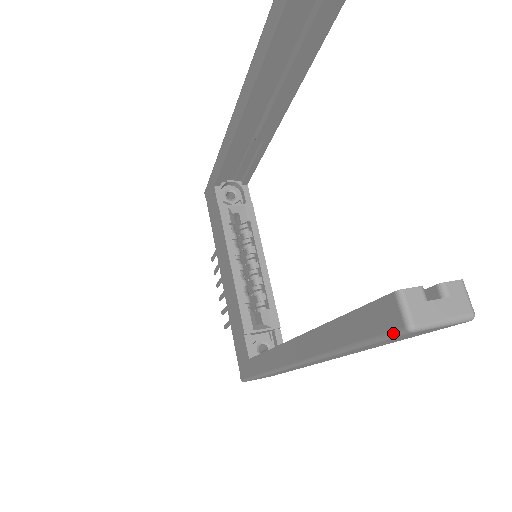
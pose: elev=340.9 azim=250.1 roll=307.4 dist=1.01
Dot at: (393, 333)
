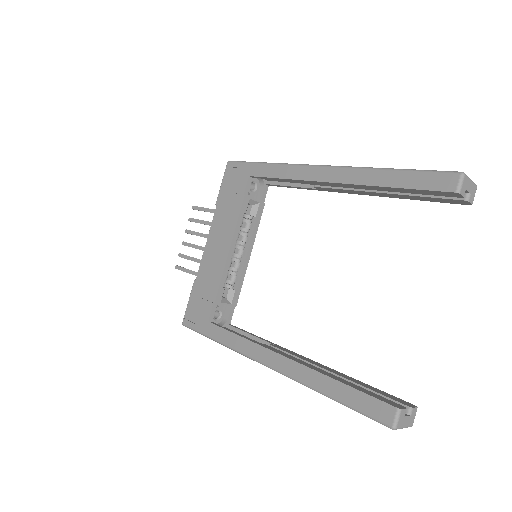
Dot at: (381, 422)
